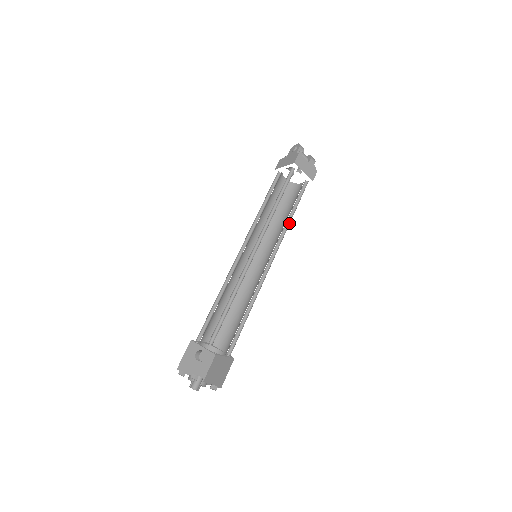
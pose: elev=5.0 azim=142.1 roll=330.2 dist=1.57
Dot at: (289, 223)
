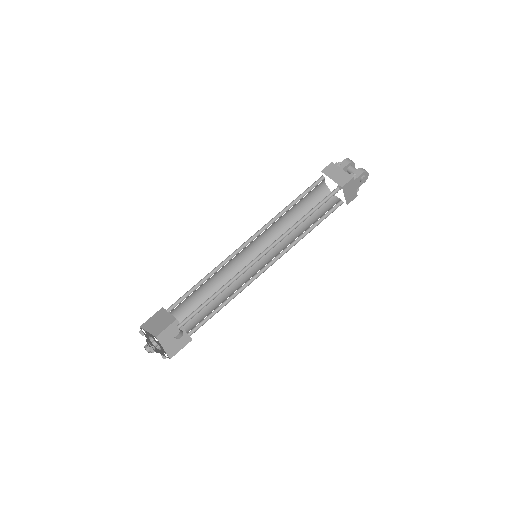
Dot at: (297, 226)
